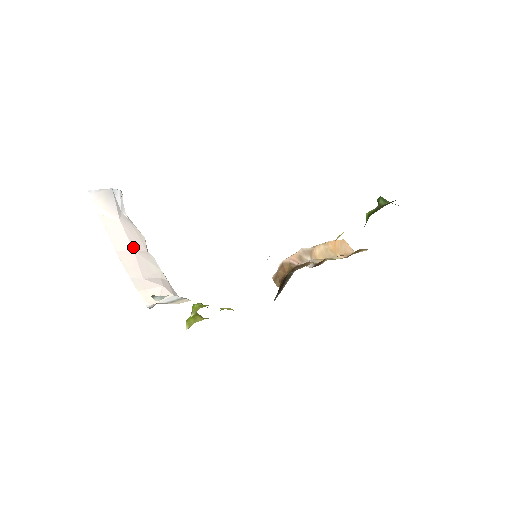
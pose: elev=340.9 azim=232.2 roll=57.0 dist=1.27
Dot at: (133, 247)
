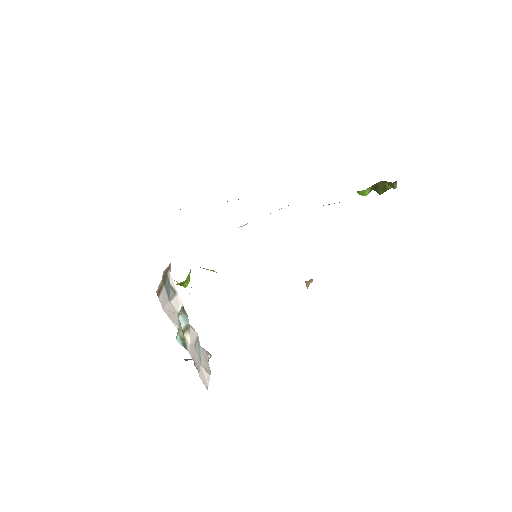
Dot at: occluded
